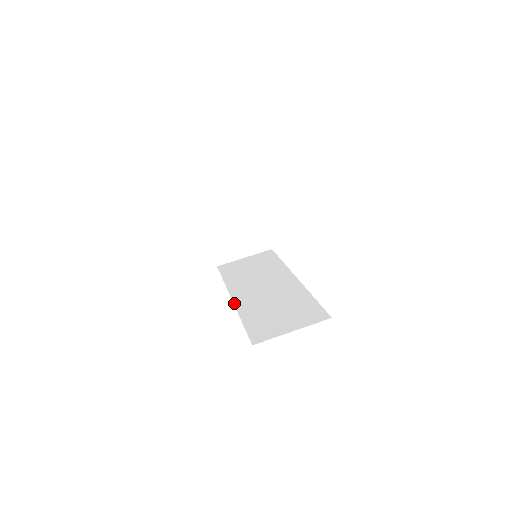
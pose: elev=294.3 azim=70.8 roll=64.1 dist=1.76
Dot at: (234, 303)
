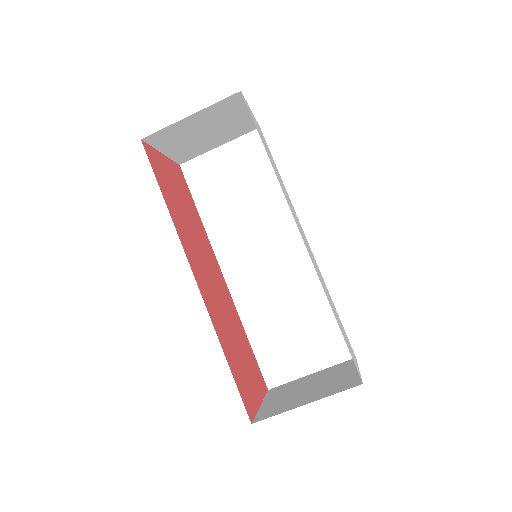
Dot at: (229, 290)
